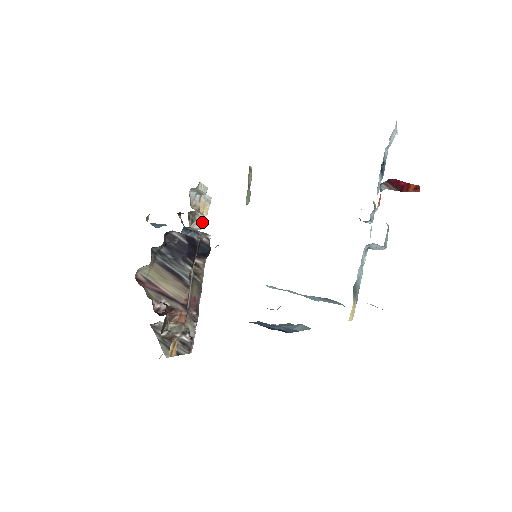
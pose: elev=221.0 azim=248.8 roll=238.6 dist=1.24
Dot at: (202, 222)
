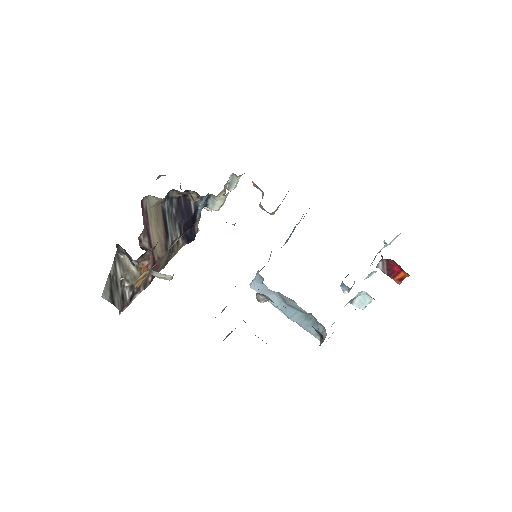
Dot at: (222, 204)
